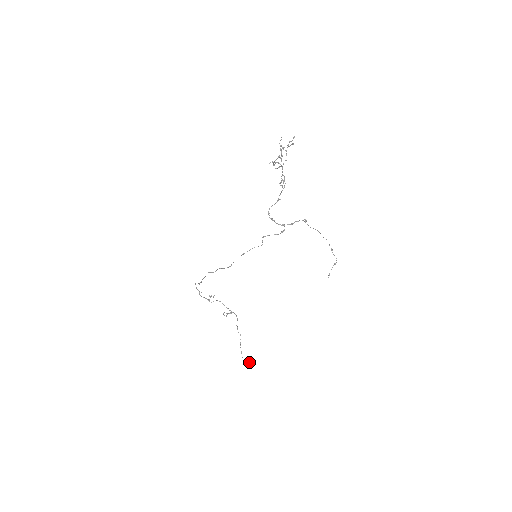
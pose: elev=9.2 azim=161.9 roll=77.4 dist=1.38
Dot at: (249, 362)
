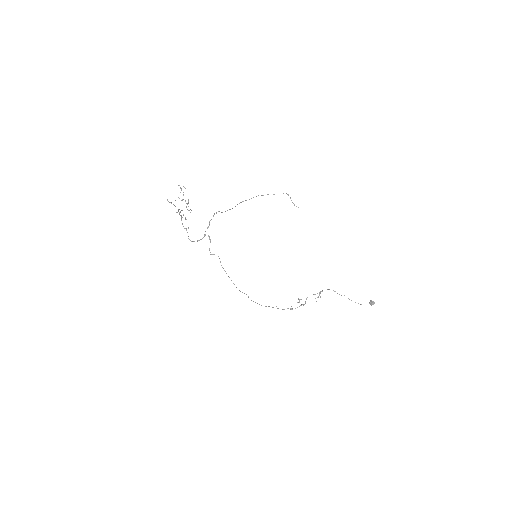
Dot at: (370, 302)
